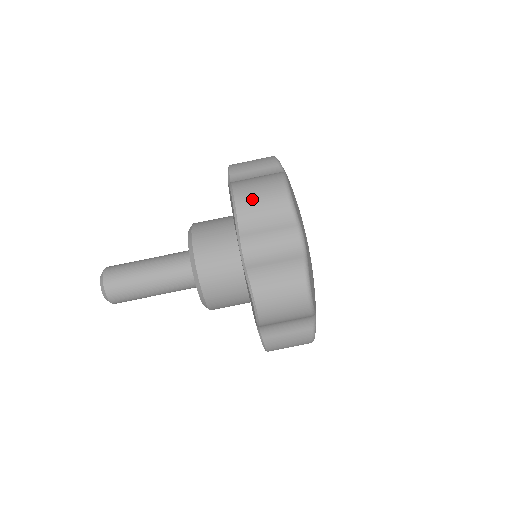
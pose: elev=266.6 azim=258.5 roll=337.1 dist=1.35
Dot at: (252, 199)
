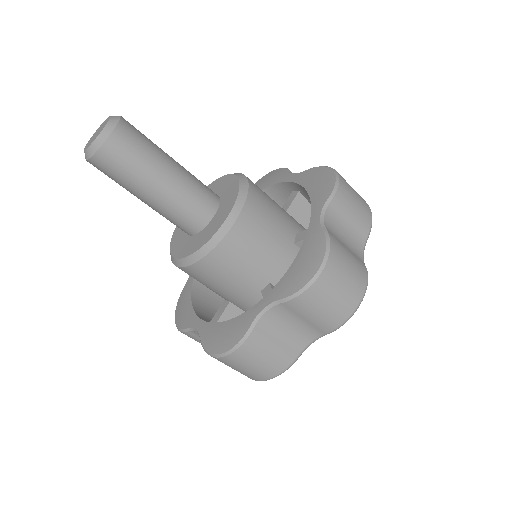
Dot at: (329, 291)
